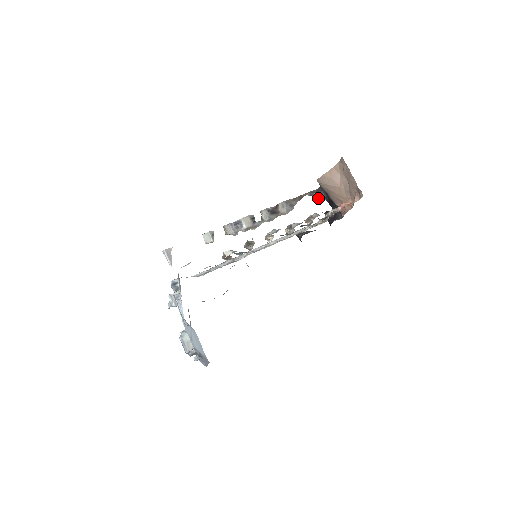
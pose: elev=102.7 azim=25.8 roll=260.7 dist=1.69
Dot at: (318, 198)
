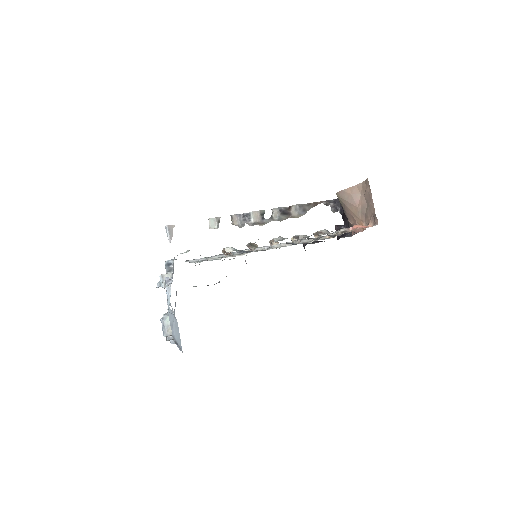
Dot at: (333, 209)
